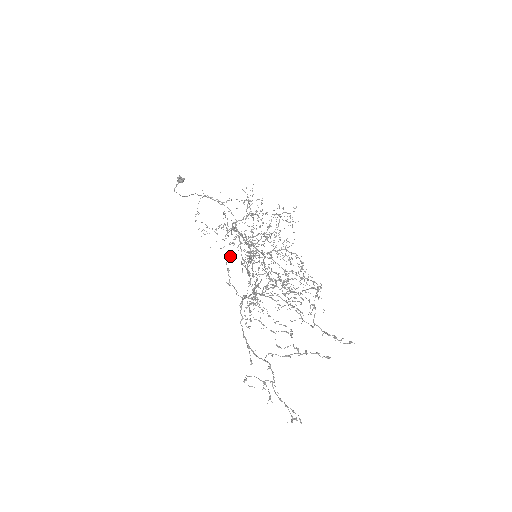
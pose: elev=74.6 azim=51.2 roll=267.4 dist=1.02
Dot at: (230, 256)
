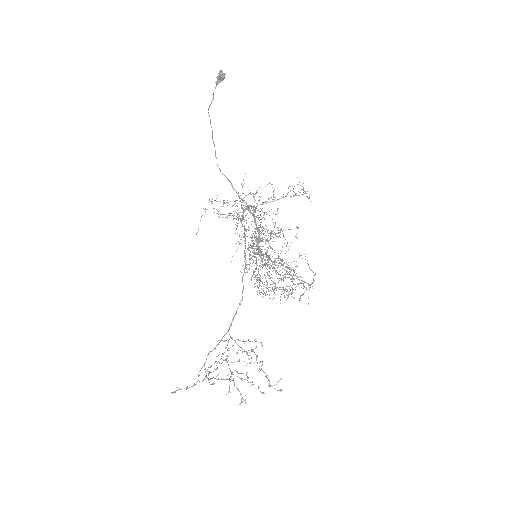
Dot at: (172, 393)
